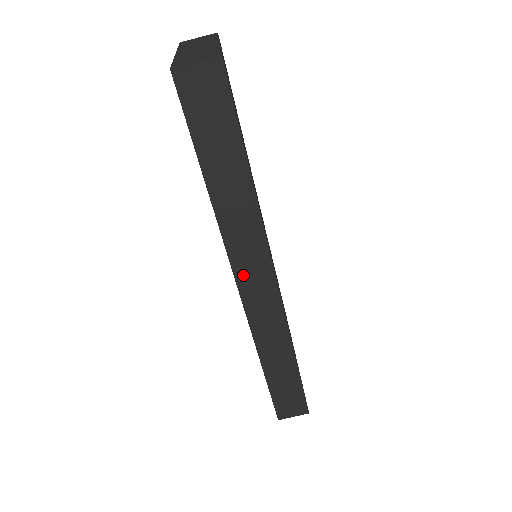
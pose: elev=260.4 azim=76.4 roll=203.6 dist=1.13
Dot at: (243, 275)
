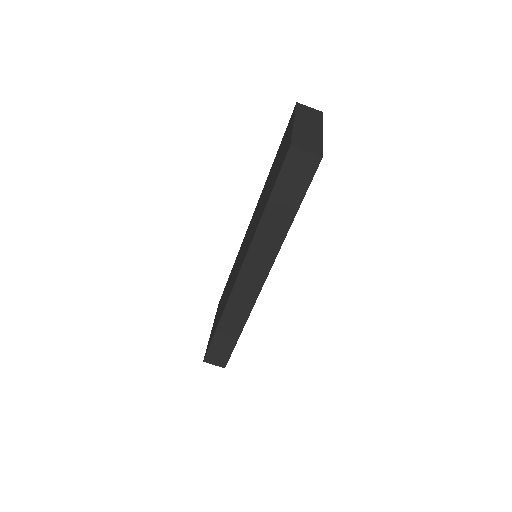
Dot at: (247, 269)
